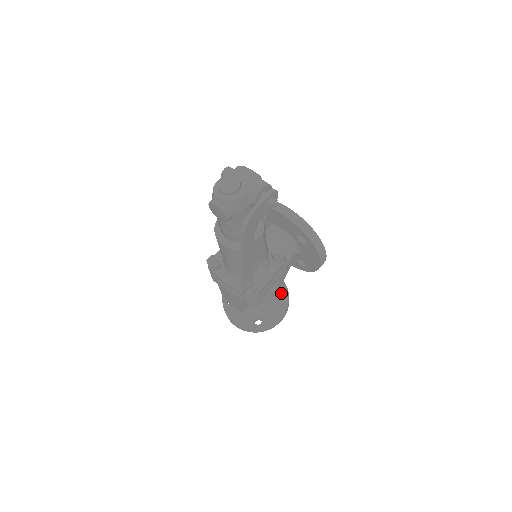
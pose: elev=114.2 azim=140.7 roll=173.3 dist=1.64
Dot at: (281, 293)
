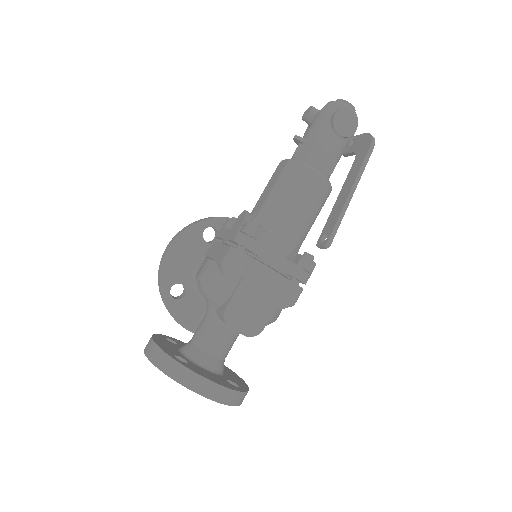
Dot at: occluded
